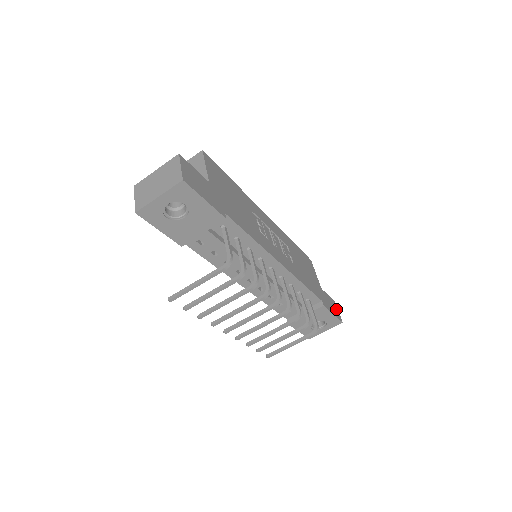
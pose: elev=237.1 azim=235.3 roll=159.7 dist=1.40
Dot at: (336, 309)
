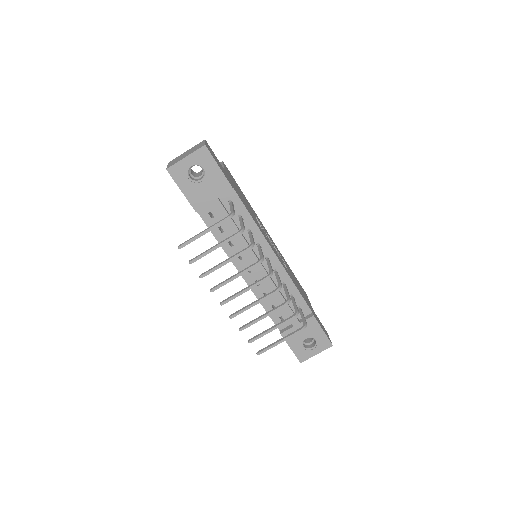
Dot at: (327, 334)
